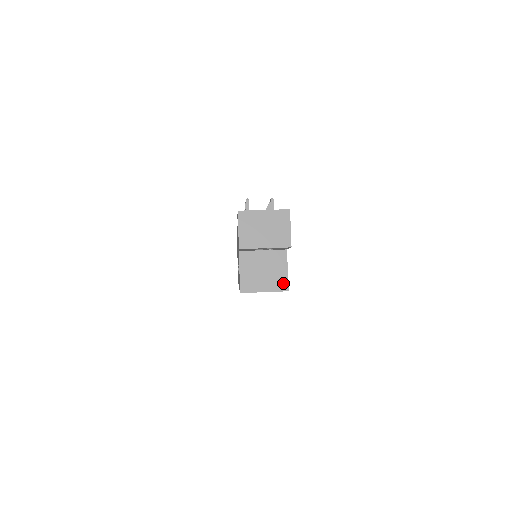
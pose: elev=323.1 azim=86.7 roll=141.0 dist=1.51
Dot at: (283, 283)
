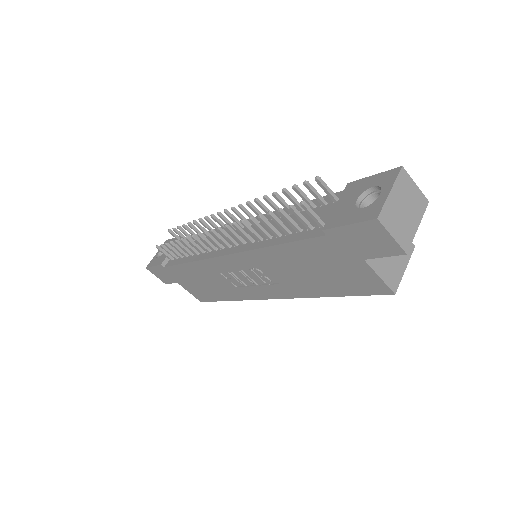
Dot at: occluded
